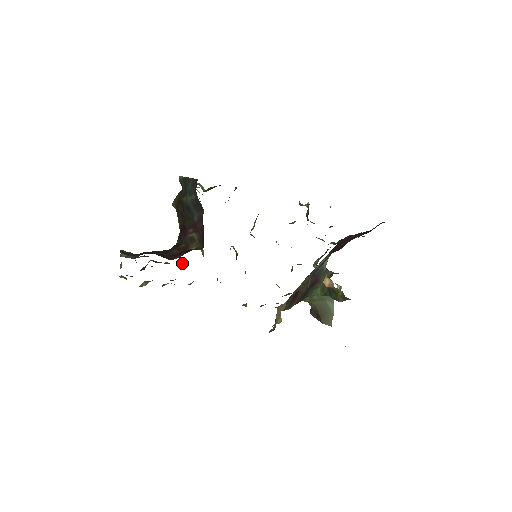
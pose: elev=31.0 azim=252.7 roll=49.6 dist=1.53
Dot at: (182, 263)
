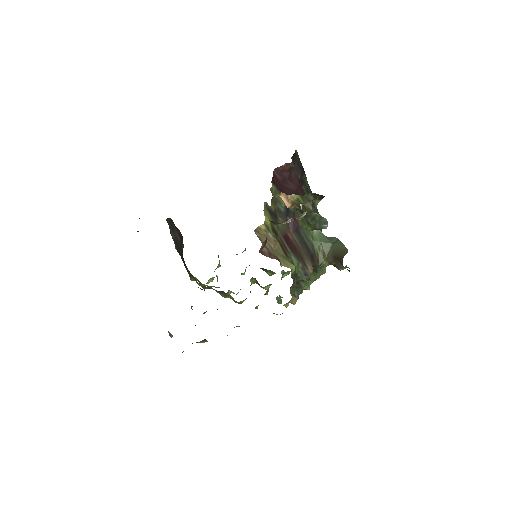
Dot at: occluded
